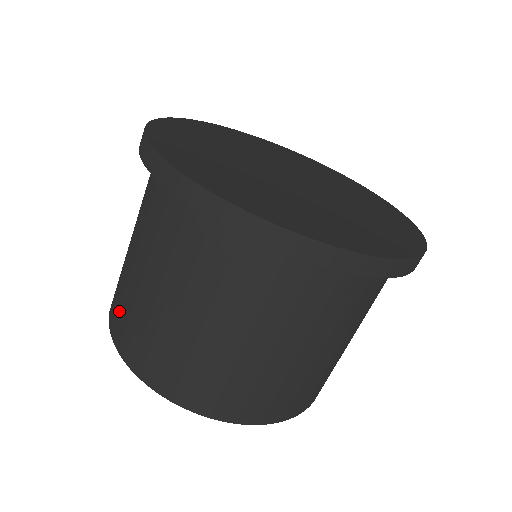
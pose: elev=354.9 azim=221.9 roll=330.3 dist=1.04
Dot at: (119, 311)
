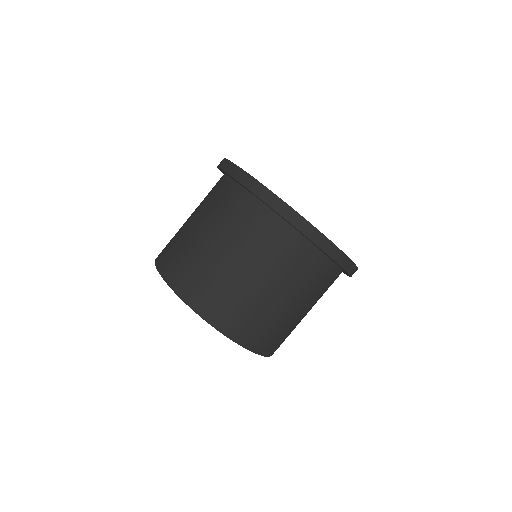
Dot at: (180, 266)
